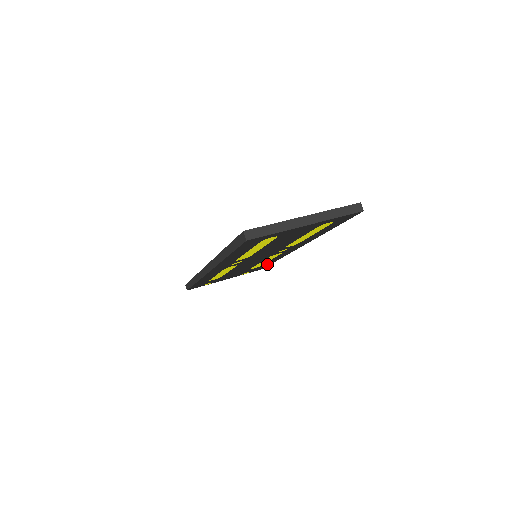
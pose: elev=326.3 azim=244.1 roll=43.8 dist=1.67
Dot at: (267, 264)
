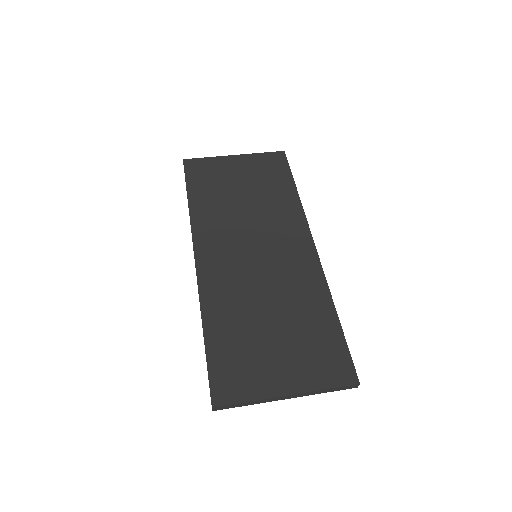
Dot at: occluded
